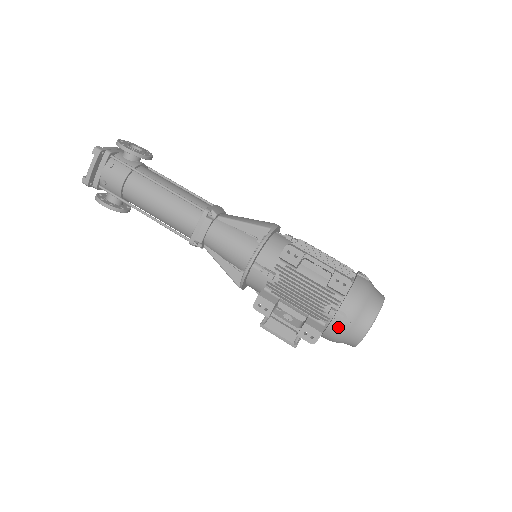
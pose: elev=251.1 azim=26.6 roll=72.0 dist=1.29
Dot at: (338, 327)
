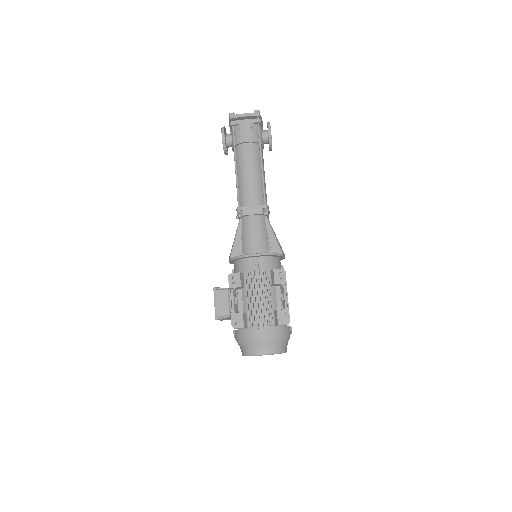
Dot at: (254, 335)
